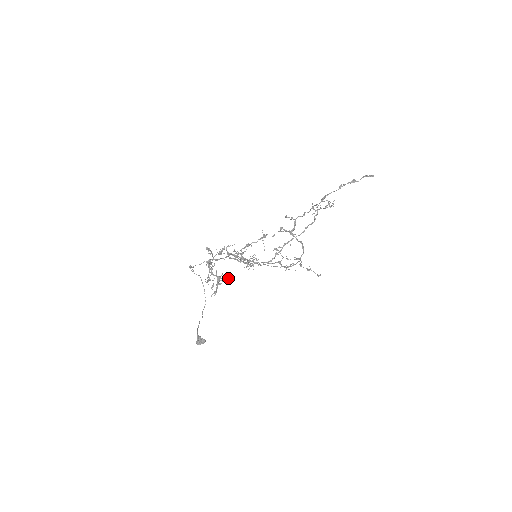
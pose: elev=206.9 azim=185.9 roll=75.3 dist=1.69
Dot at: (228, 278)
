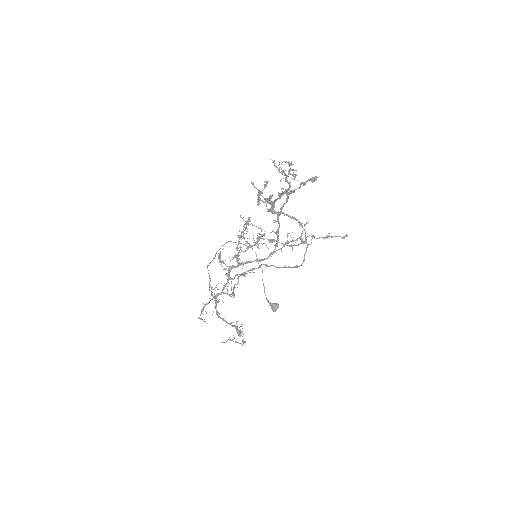
Dot at: (243, 334)
